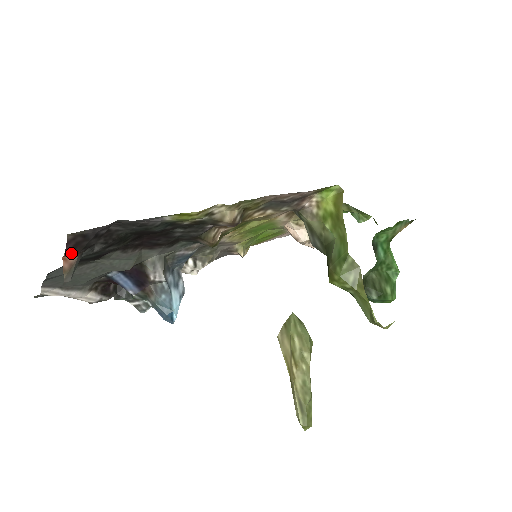
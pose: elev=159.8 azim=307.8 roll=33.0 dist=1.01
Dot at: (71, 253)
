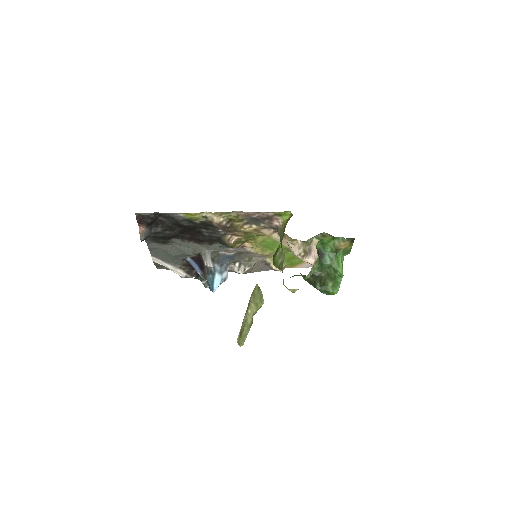
Dot at: (140, 224)
